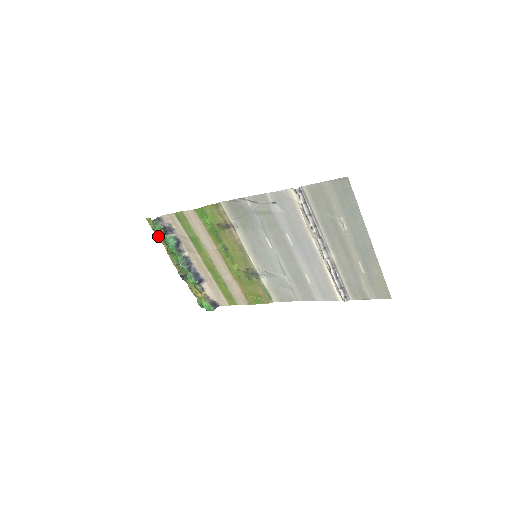
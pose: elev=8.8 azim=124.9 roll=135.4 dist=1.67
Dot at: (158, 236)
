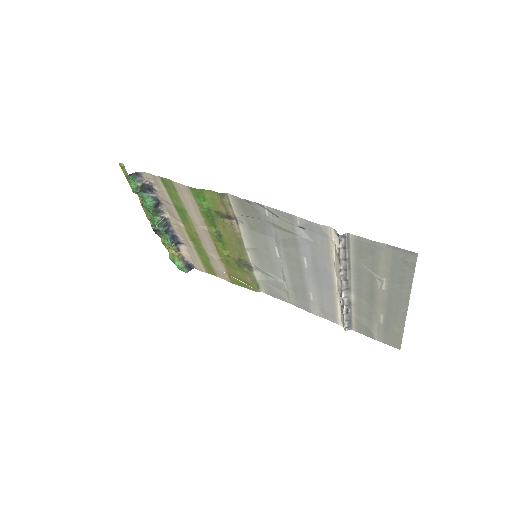
Dot at: occluded
